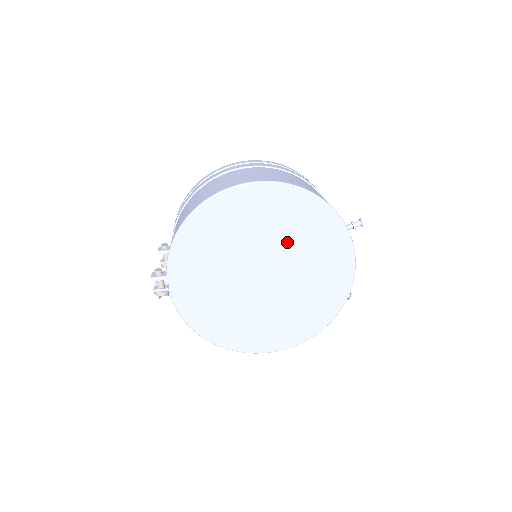
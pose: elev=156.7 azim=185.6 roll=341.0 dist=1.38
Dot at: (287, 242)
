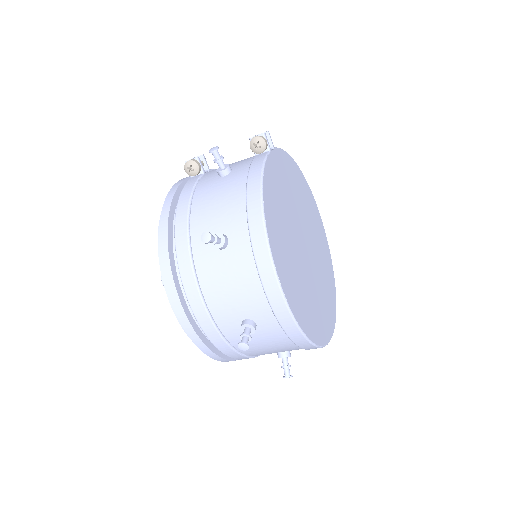
Dot at: (319, 257)
